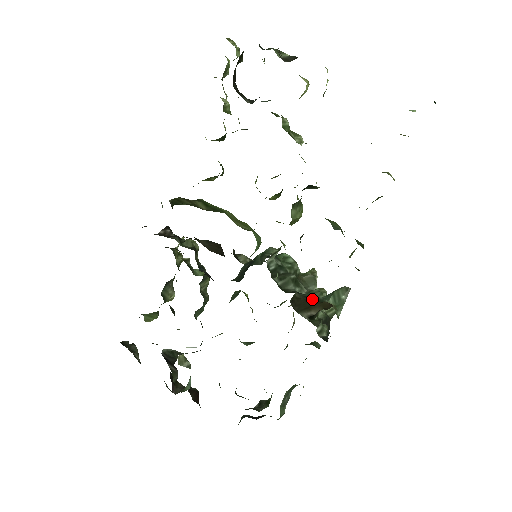
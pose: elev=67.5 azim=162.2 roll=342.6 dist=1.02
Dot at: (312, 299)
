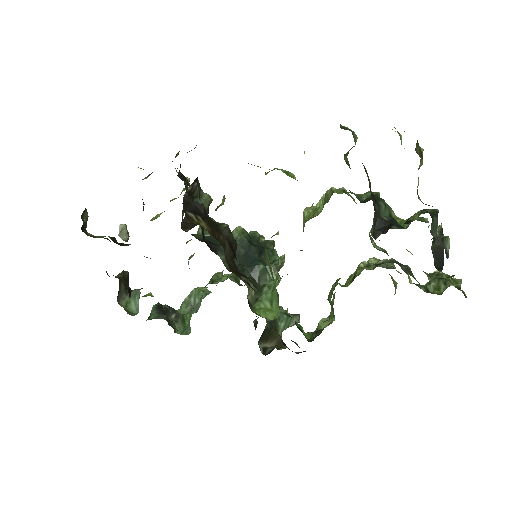
Dot at: (273, 328)
